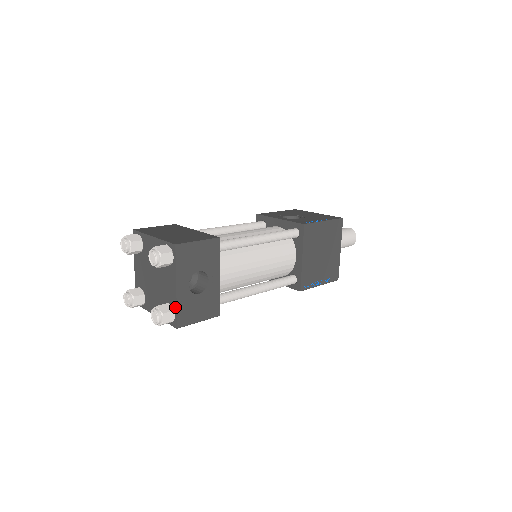
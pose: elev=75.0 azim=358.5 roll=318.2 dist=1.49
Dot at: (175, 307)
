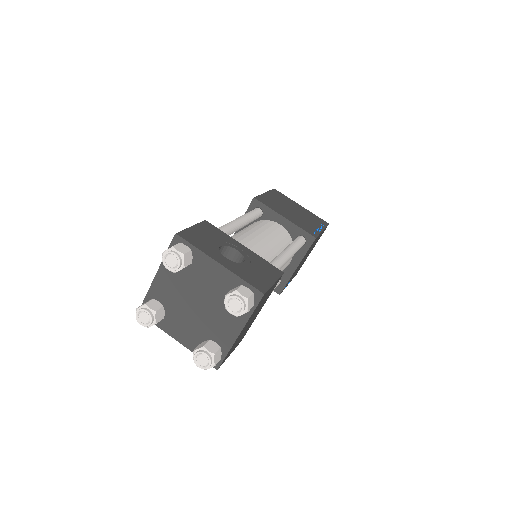
Dot at: (239, 280)
